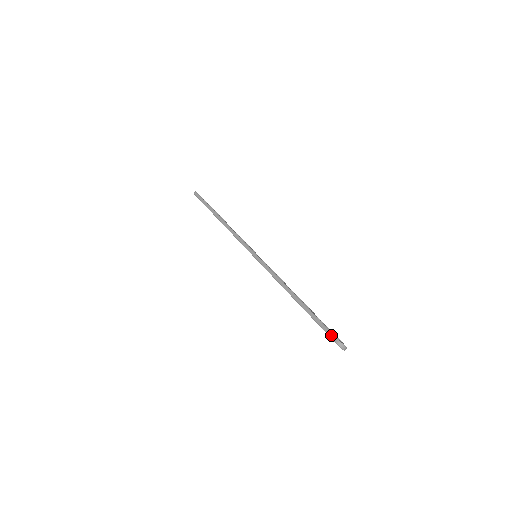
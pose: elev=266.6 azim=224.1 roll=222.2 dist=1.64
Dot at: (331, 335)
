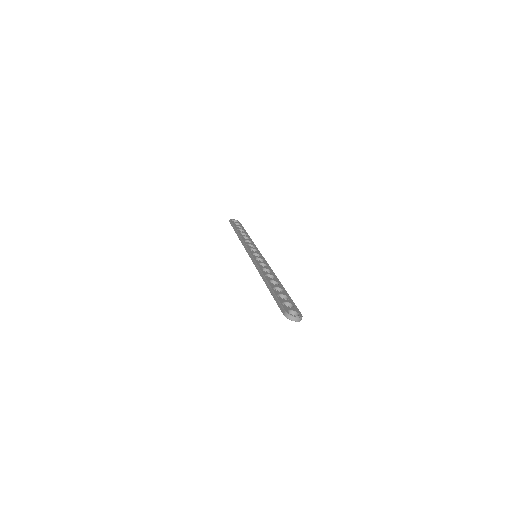
Dot at: (281, 309)
